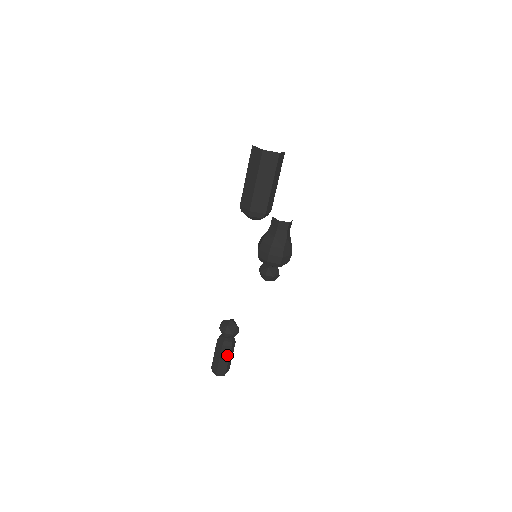
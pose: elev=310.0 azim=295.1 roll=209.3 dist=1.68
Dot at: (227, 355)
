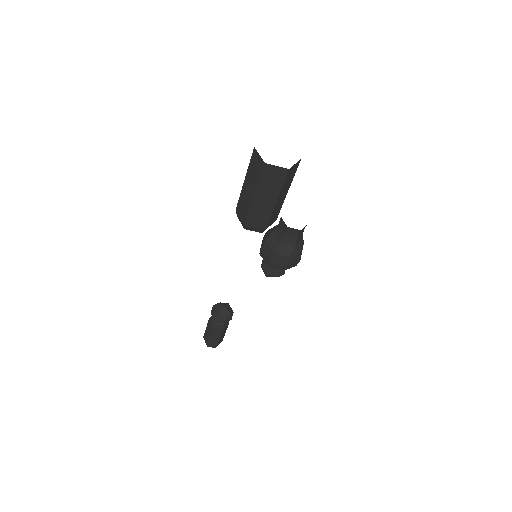
Dot at: (218, 335)
